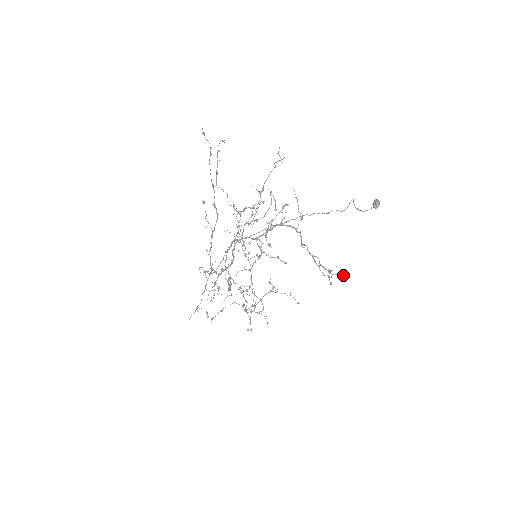
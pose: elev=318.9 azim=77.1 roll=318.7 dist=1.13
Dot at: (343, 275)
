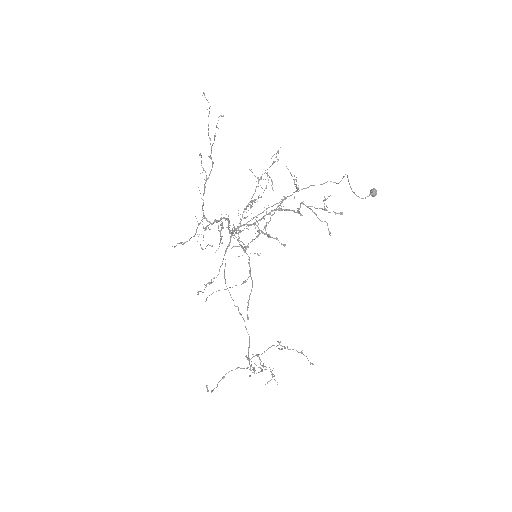
Dot at: (340, 213)
